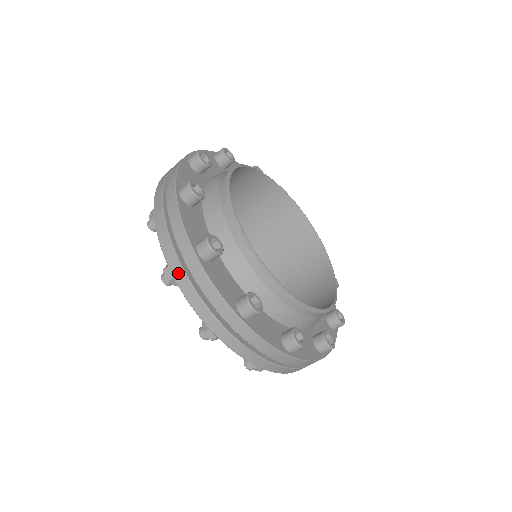
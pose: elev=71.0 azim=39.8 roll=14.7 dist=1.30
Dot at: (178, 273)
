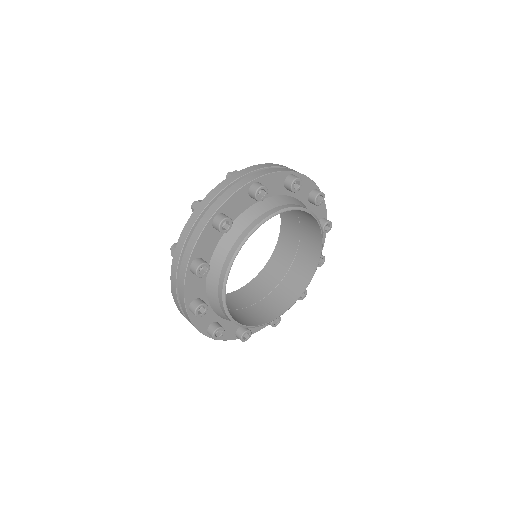
Dot at: (177, 304)
